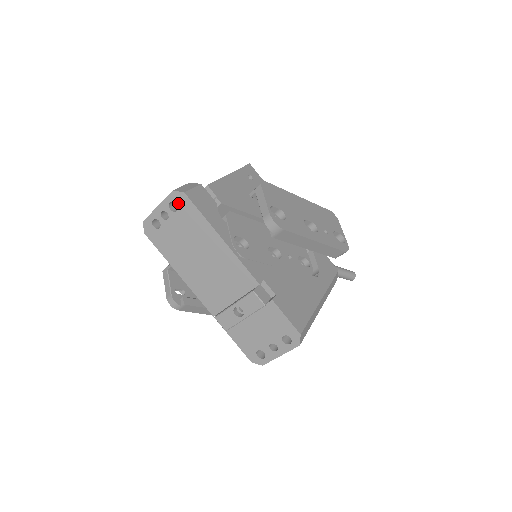
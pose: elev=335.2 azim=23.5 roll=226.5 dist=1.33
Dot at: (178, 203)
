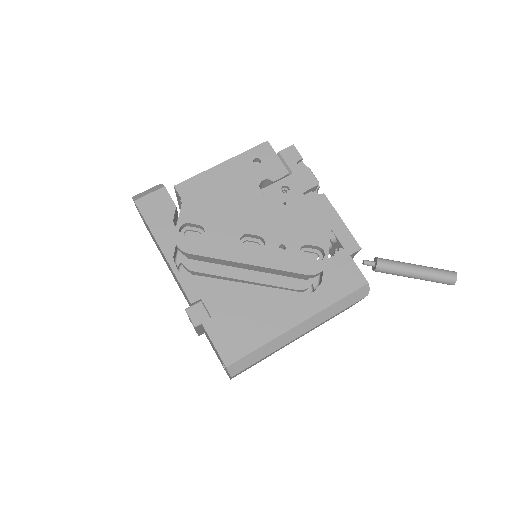
Dot at: occluded
